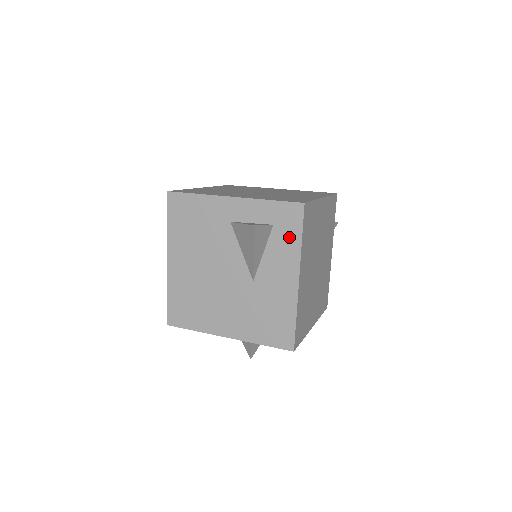
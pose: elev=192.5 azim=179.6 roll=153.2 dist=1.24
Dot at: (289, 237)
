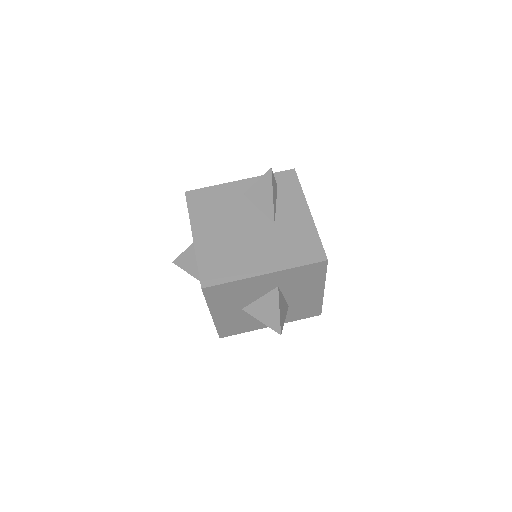
Dot at: (292, 189)
